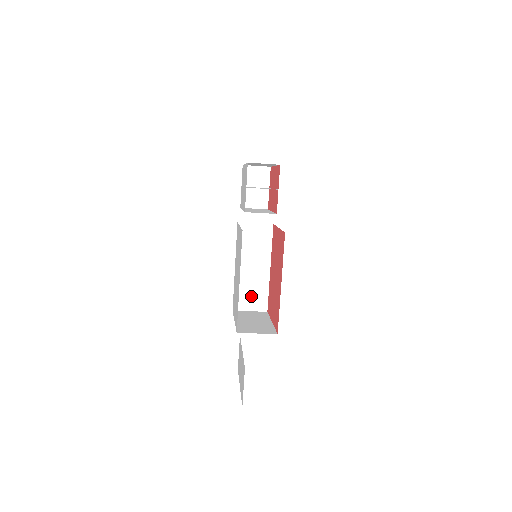
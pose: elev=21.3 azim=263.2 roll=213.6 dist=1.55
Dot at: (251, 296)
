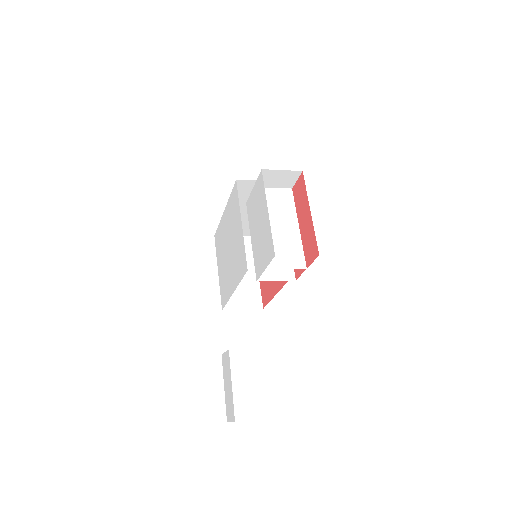
Dot at: occluded
